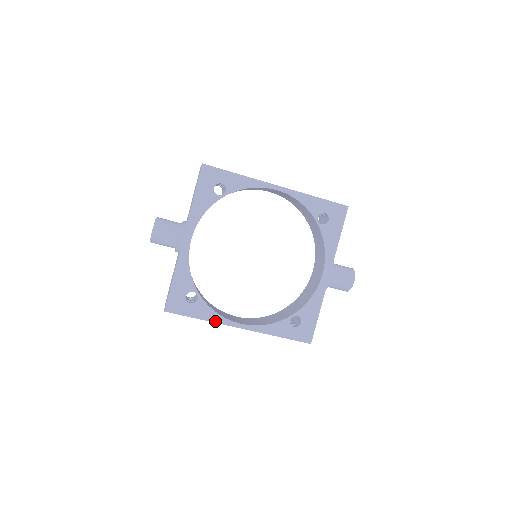
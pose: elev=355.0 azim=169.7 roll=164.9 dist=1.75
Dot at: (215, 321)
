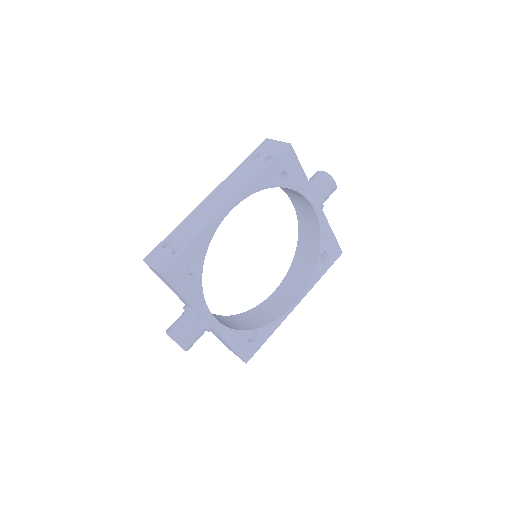
Dot at: (279, 324)
